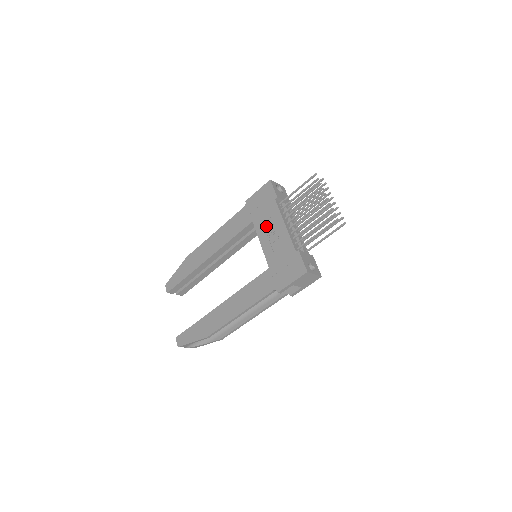
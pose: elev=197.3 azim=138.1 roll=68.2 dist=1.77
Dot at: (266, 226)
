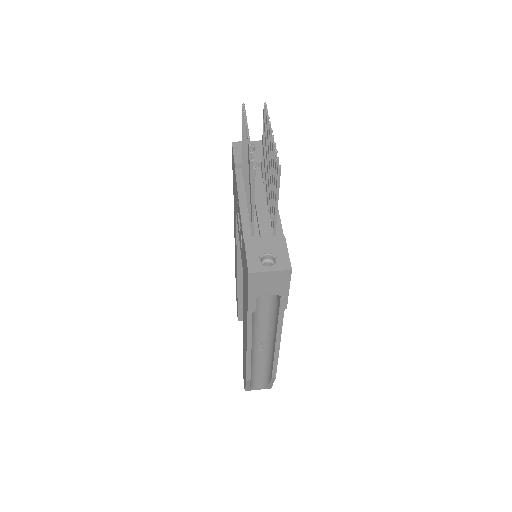
Dot at: (237, 212)
